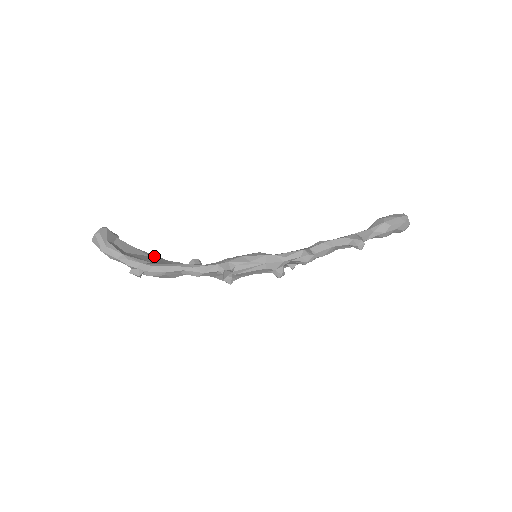
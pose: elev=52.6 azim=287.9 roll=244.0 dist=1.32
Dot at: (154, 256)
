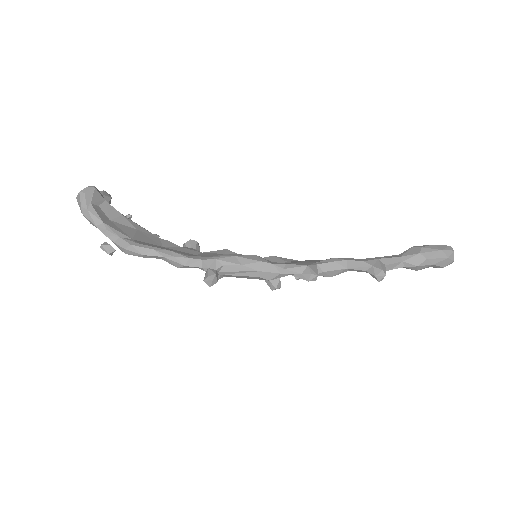
Dot at: (143, 229)
